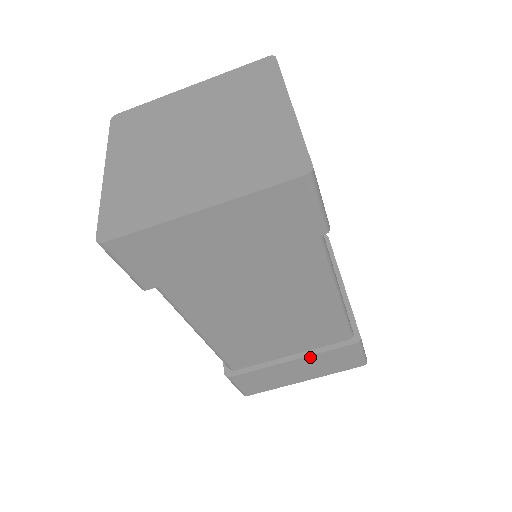
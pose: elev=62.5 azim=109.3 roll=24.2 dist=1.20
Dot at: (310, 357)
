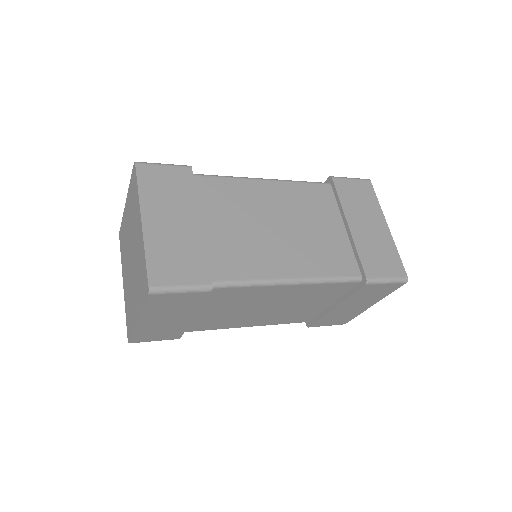
Dot at: (344, 302)
